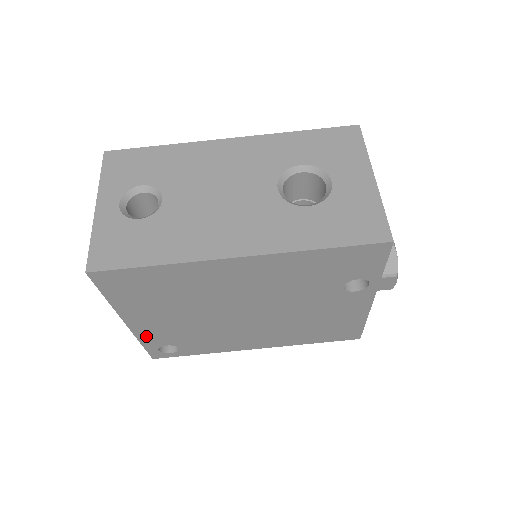
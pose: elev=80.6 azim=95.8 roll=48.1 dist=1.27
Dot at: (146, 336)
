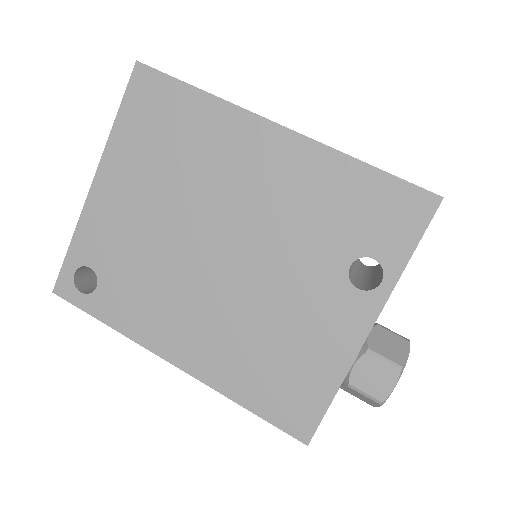
Dot at: (89, 227)
